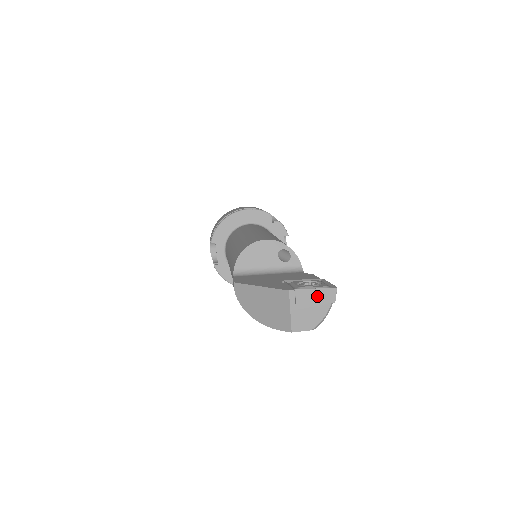
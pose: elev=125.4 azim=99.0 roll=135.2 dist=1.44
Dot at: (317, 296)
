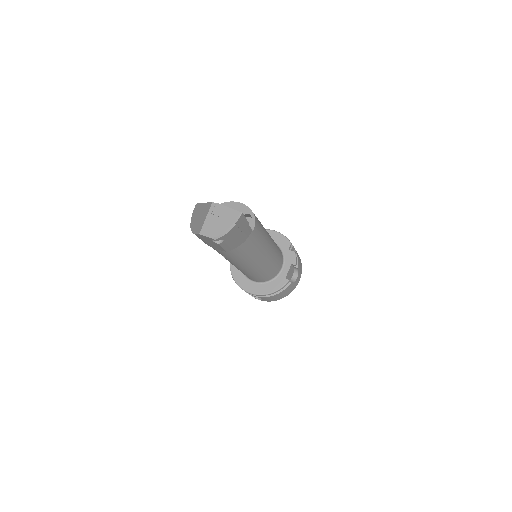
Dot at: (227, 213)
